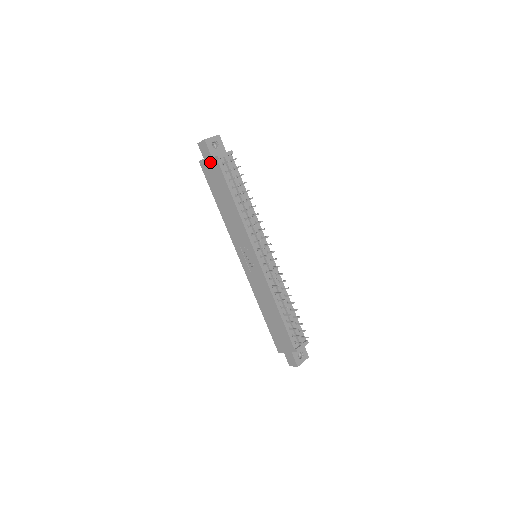
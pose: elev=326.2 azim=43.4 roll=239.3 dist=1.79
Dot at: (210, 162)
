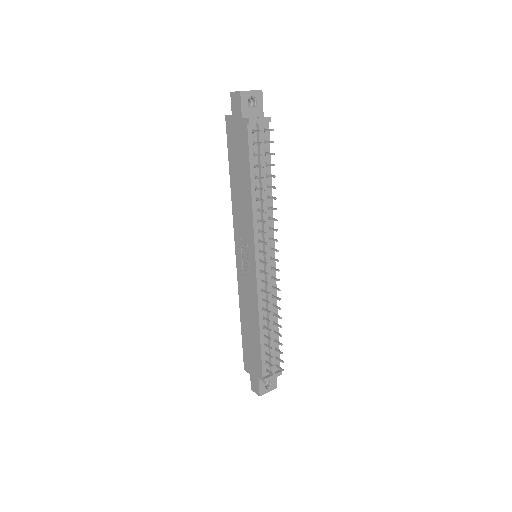
Dot at: (238, 123)
